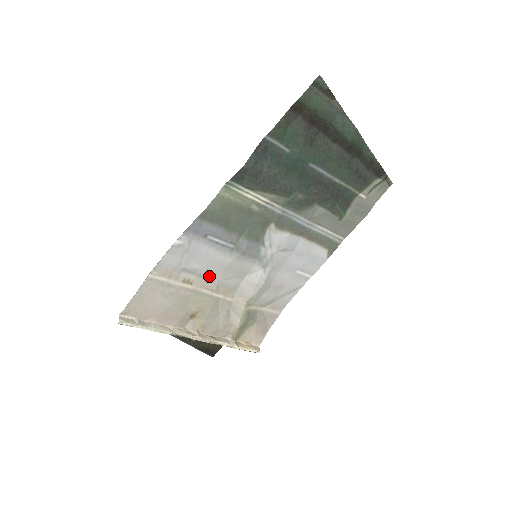
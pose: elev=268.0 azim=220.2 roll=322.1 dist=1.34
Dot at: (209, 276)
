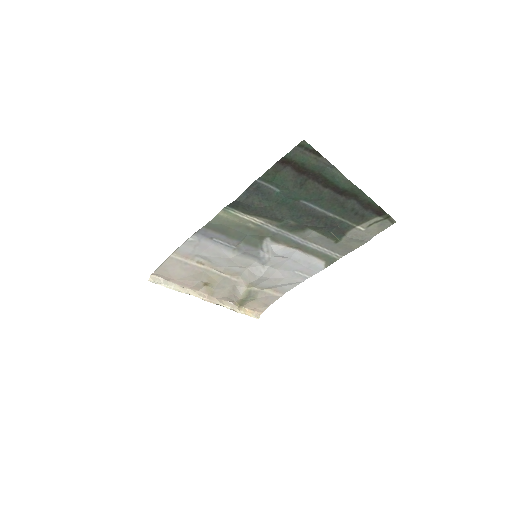
Dot at: (217, 262)
